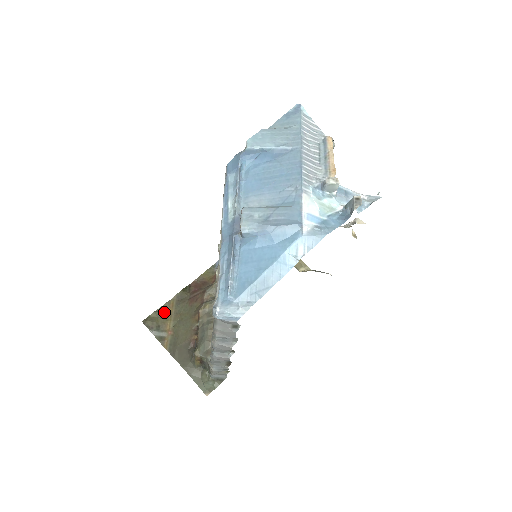
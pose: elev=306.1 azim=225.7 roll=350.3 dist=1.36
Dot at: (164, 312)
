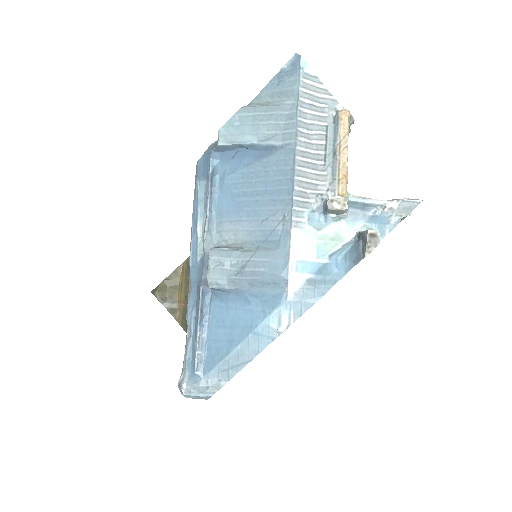
Dot at: (174, 280)
